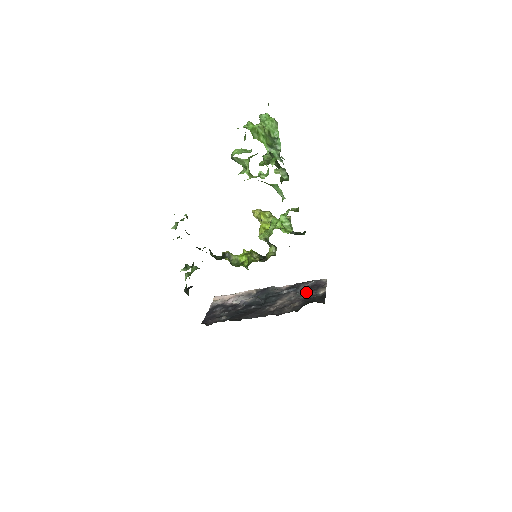
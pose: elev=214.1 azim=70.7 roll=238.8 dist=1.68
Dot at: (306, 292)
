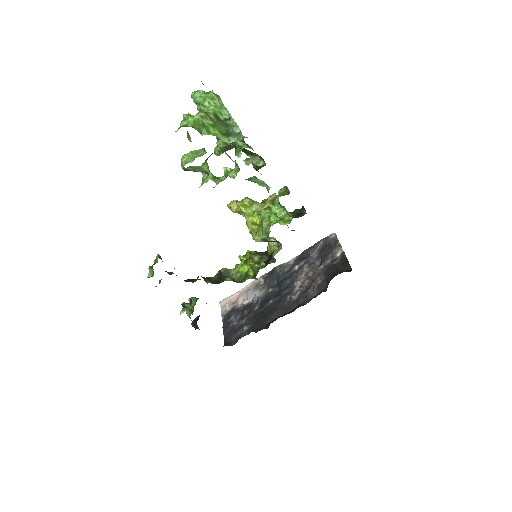
Dot at: (320, 259)
